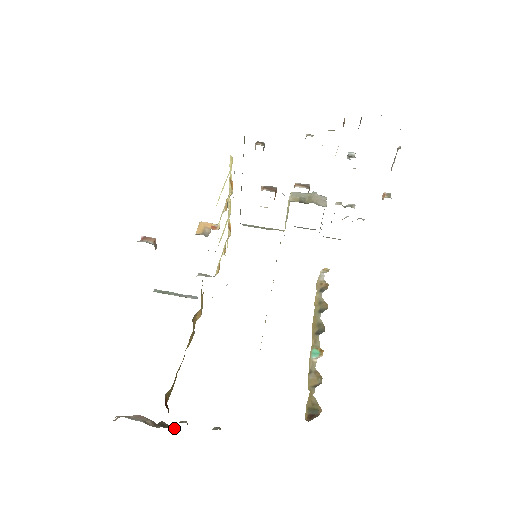
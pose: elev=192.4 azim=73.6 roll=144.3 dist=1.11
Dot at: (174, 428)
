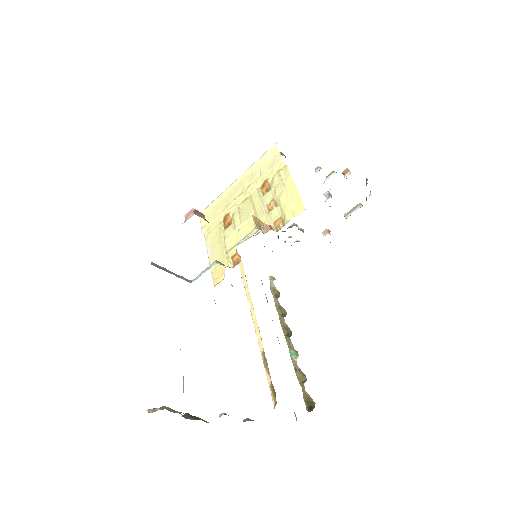
Dot at: (204, 420)
